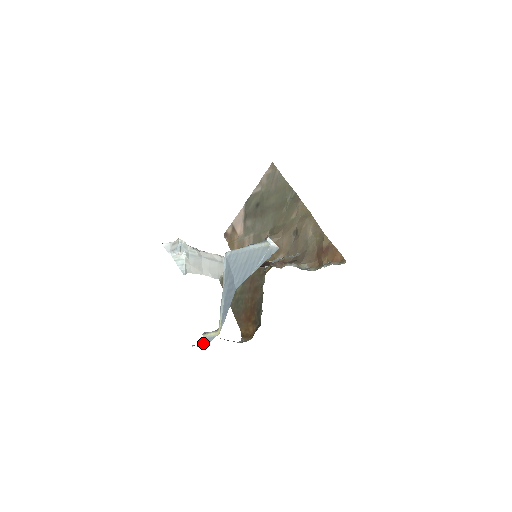
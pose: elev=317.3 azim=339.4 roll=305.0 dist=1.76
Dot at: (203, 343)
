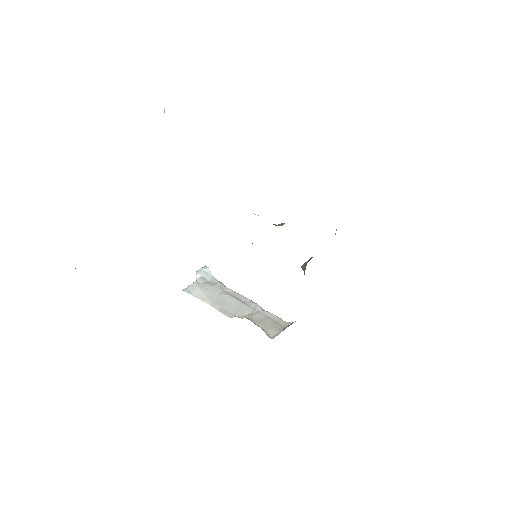
Dot at: occluded
